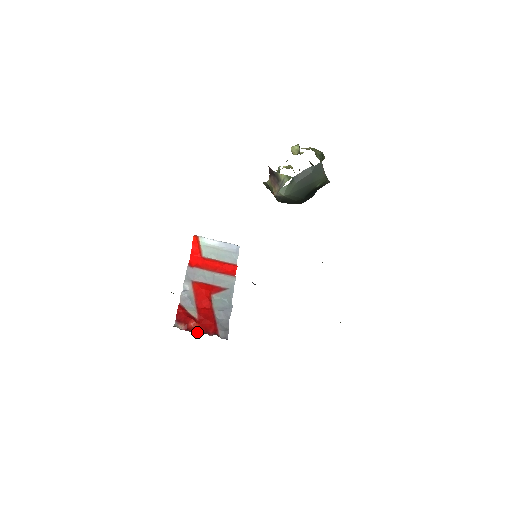
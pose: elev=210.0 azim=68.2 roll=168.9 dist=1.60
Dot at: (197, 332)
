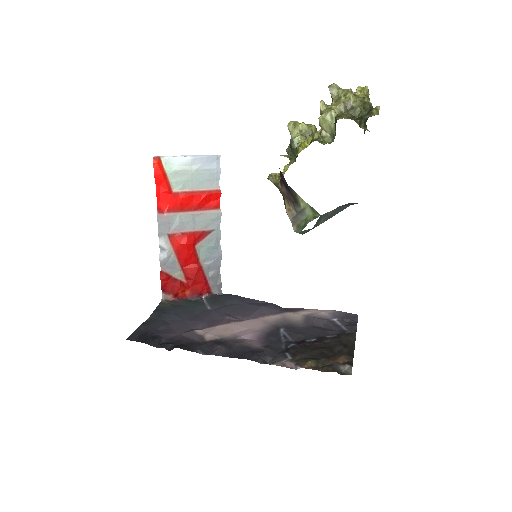
Dot at: (188, 298)
